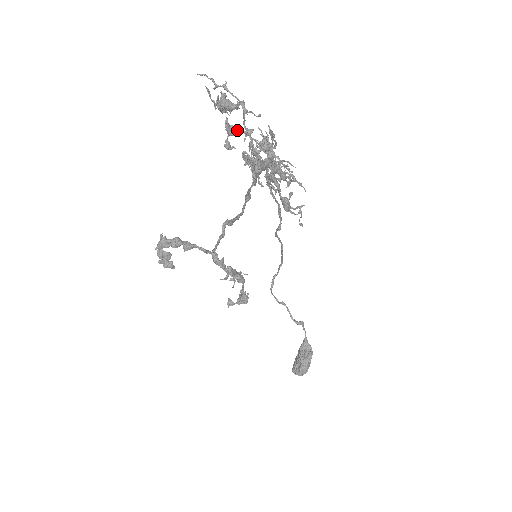
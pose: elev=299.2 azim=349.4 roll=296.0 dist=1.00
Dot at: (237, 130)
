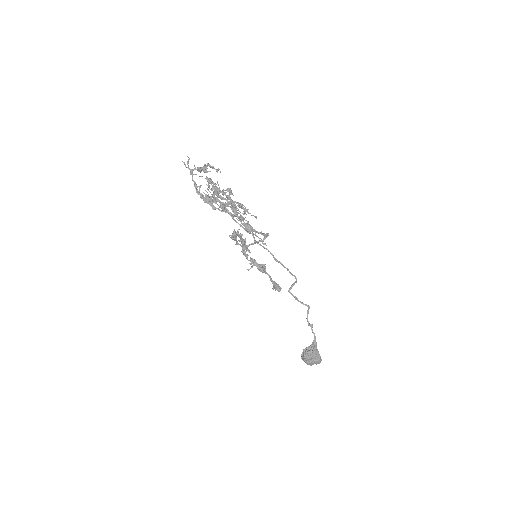
Dot at: (211, 181)
